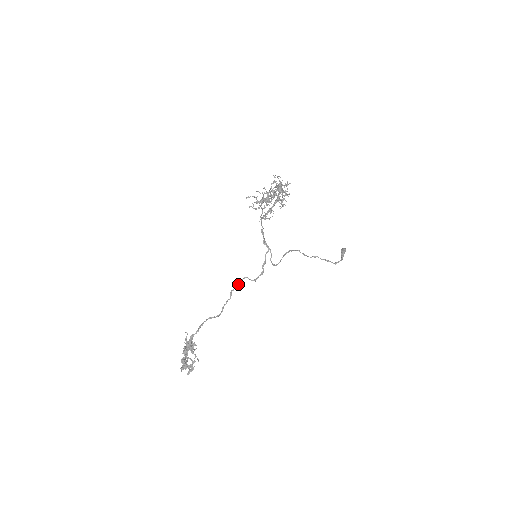
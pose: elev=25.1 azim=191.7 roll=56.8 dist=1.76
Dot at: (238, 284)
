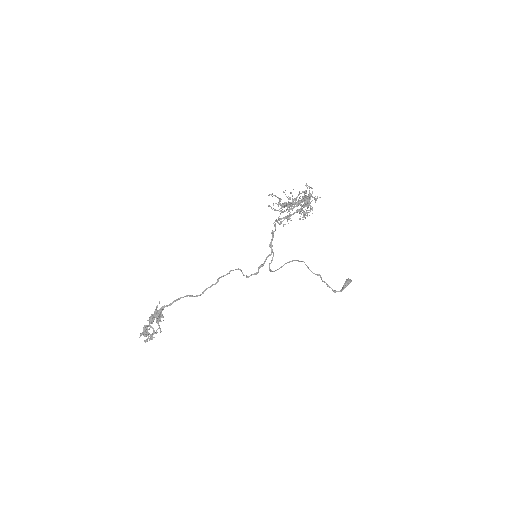
Dot at: (229, 273)
